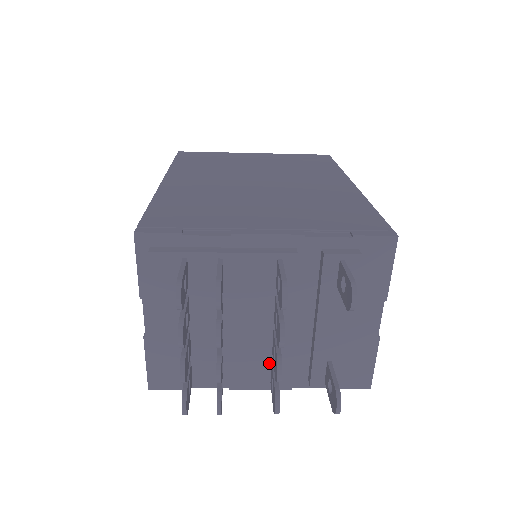
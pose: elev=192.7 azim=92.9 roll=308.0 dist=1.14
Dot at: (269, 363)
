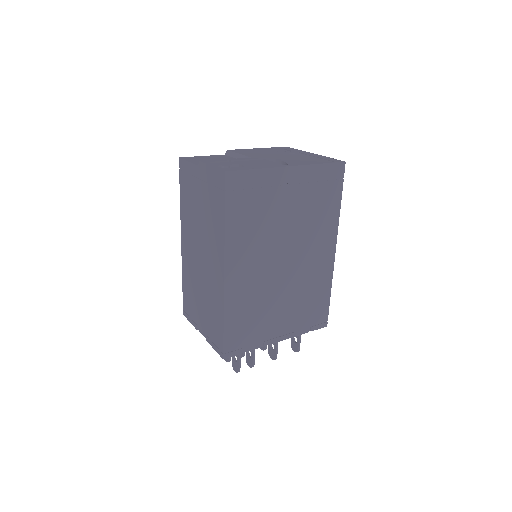
Dot at: occluded
